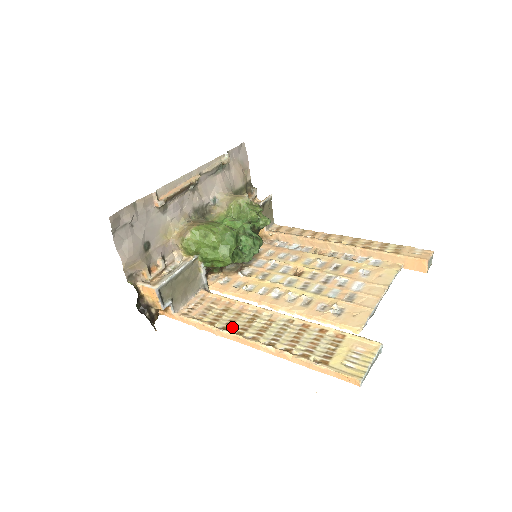
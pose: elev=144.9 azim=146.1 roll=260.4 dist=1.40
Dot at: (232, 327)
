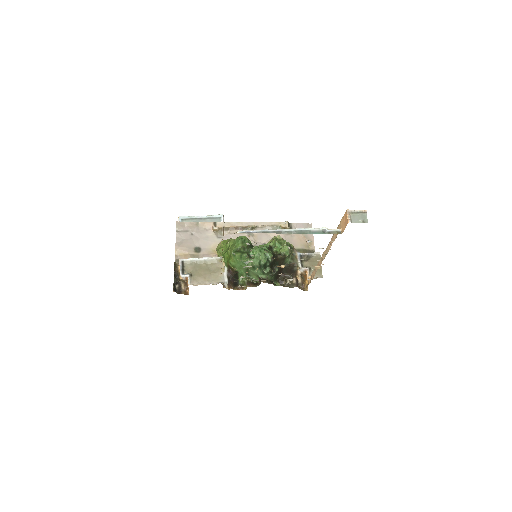
Dot at: occluded
